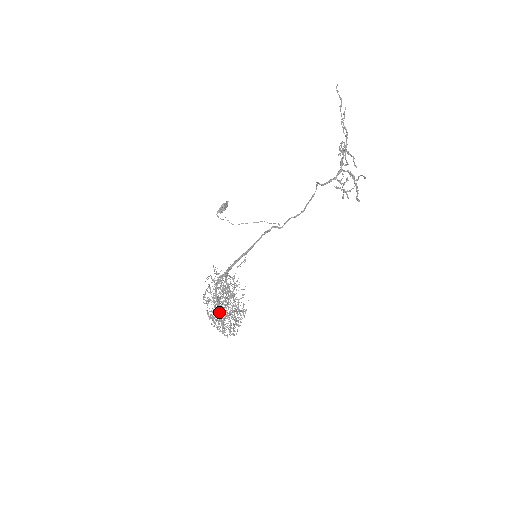
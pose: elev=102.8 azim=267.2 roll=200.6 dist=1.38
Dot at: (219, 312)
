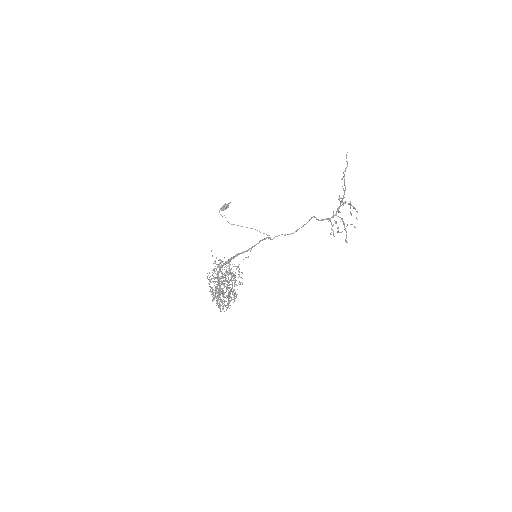
Dot at: occluded
